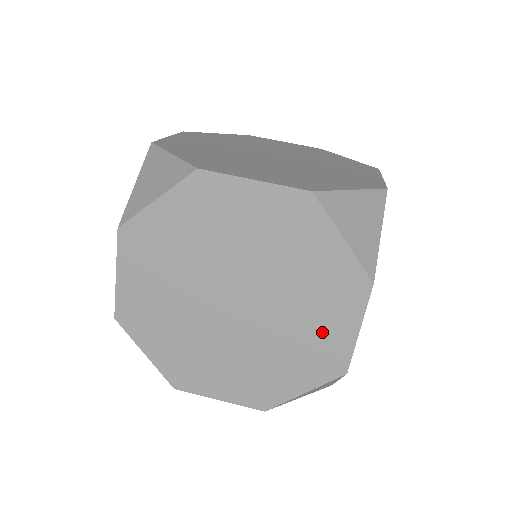
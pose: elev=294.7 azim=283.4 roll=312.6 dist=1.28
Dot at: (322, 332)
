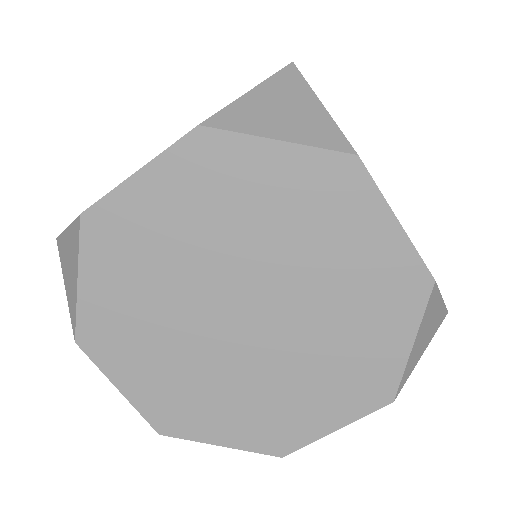
Dot at: (361, 260)
